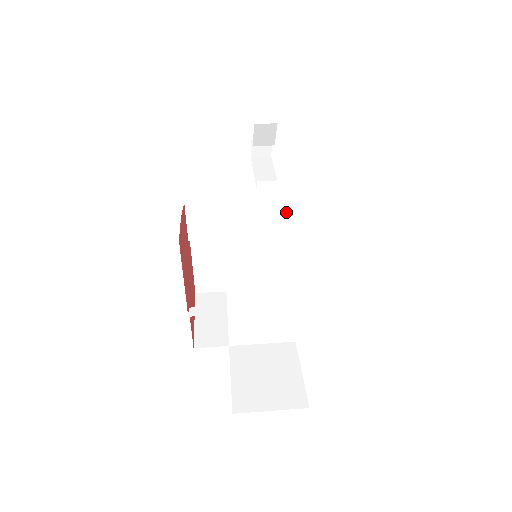
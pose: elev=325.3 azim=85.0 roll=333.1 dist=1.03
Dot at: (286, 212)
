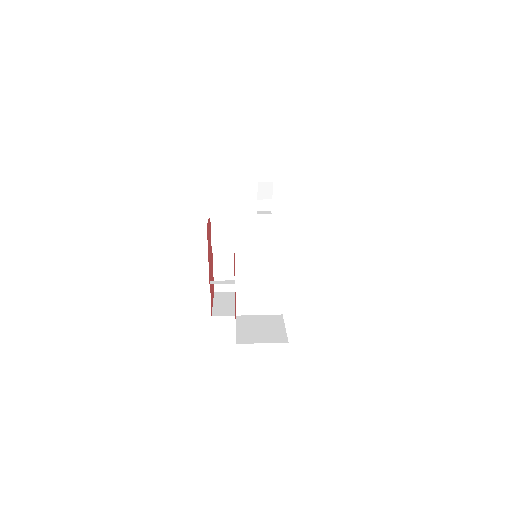
Dot at: occluded
